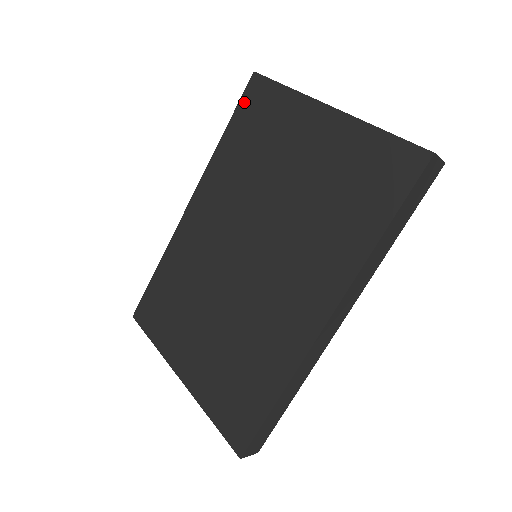
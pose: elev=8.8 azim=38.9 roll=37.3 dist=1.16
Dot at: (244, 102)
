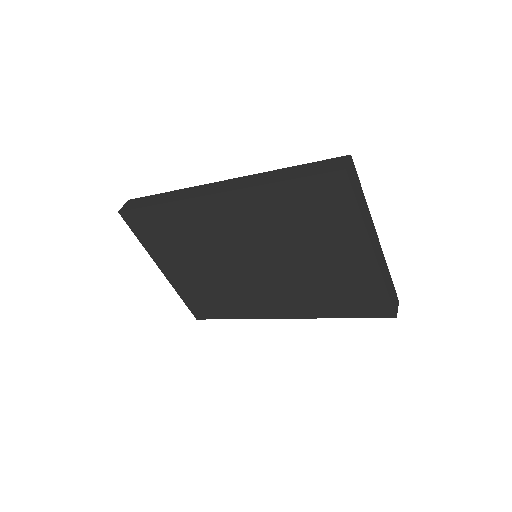
Dot at: (318, 181)
